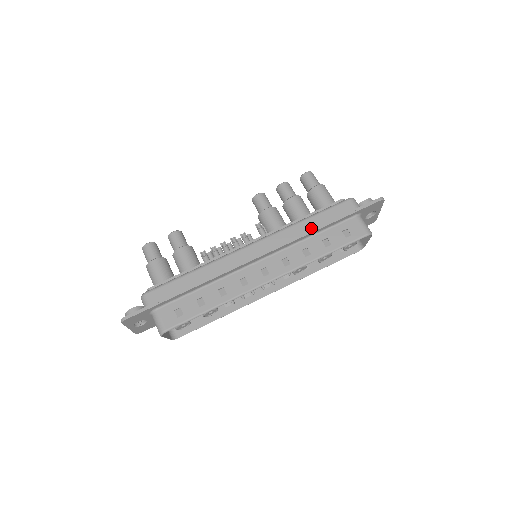
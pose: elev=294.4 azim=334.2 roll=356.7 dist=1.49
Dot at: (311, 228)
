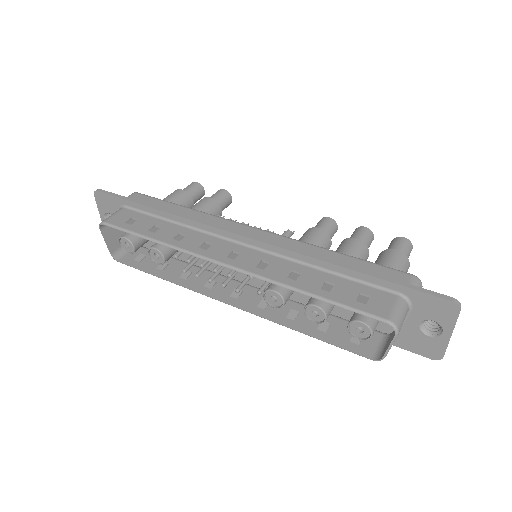
Dot at: (330, 261)
